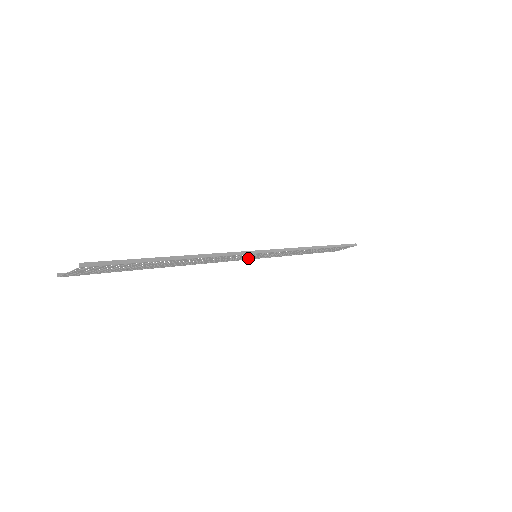
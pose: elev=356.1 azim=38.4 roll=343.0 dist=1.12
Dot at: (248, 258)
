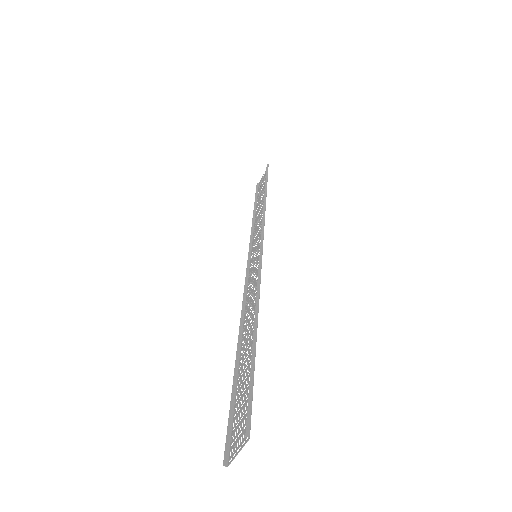
Dot at: occluded
